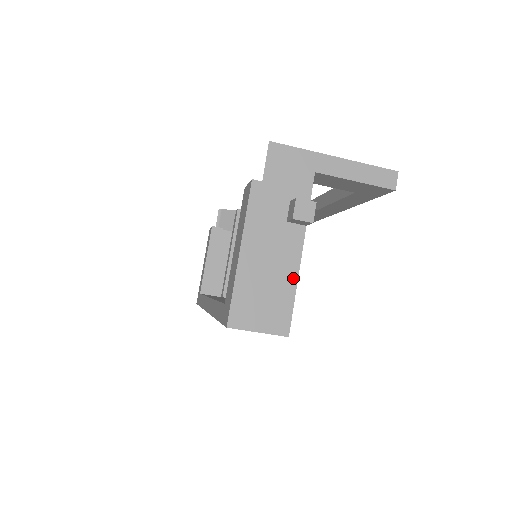
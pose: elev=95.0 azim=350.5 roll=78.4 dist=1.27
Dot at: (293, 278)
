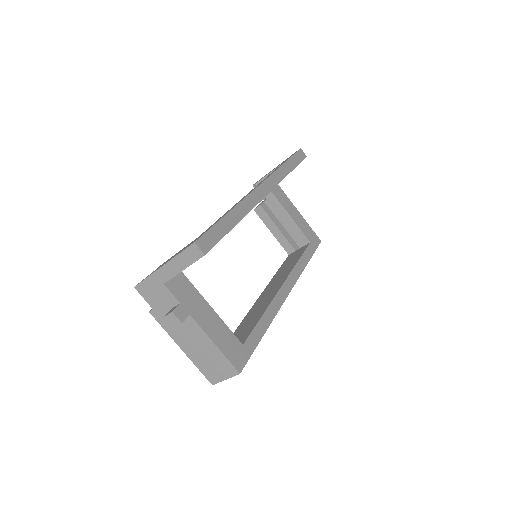
Dot at: (212, 345)
